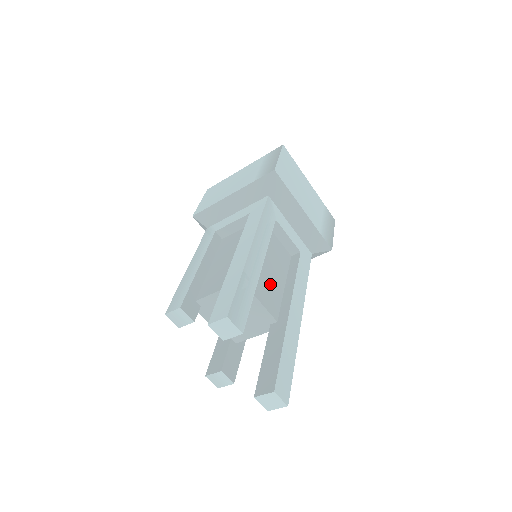
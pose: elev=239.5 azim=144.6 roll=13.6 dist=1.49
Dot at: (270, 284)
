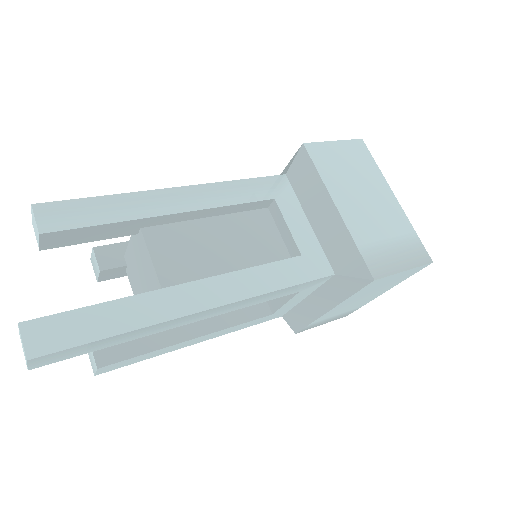
Dot at: (199, 255)
